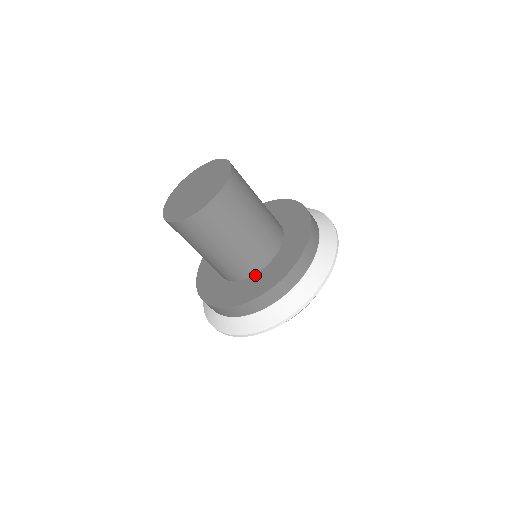
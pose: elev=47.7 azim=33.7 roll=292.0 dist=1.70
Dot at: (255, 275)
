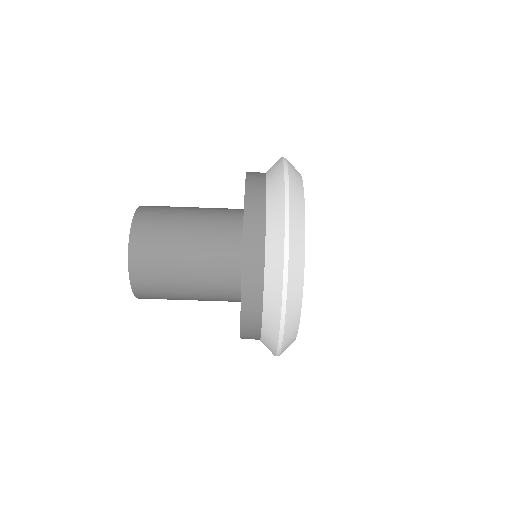
Dot at: occluded
